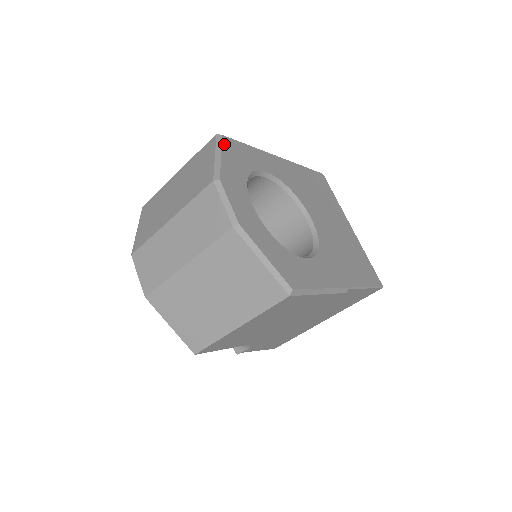
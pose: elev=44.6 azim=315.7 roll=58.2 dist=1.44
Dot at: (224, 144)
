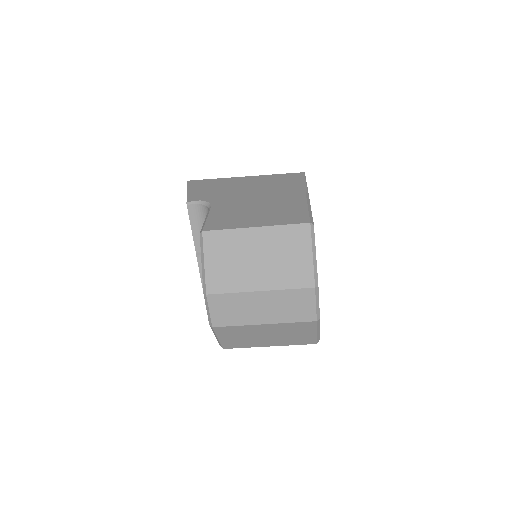
Dot at: occluded
